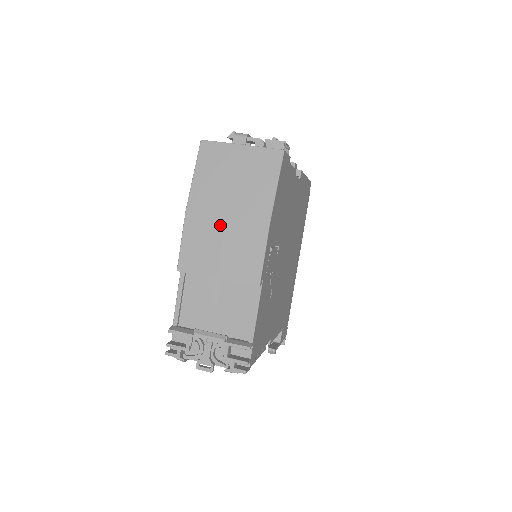
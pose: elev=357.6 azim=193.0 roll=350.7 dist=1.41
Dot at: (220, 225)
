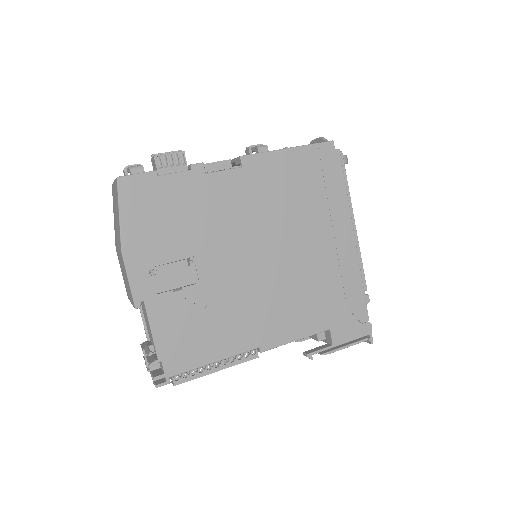
Dot at: (119, 257)
